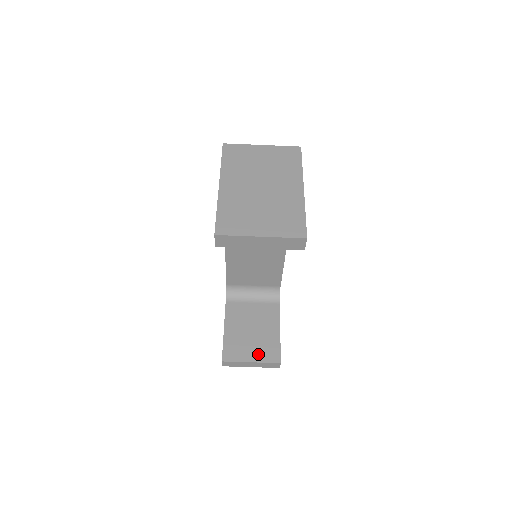
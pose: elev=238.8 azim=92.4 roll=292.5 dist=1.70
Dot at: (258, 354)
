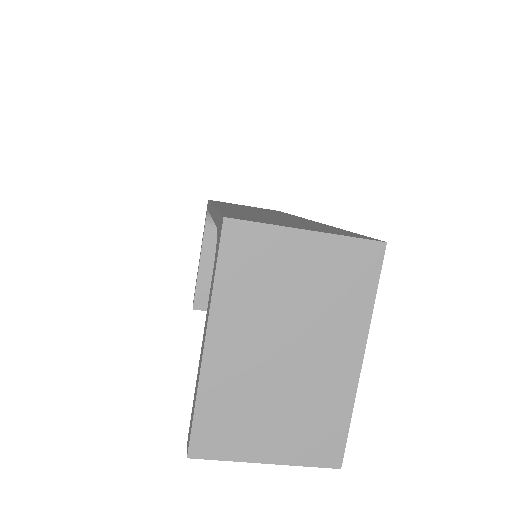
Dot at: occluded
